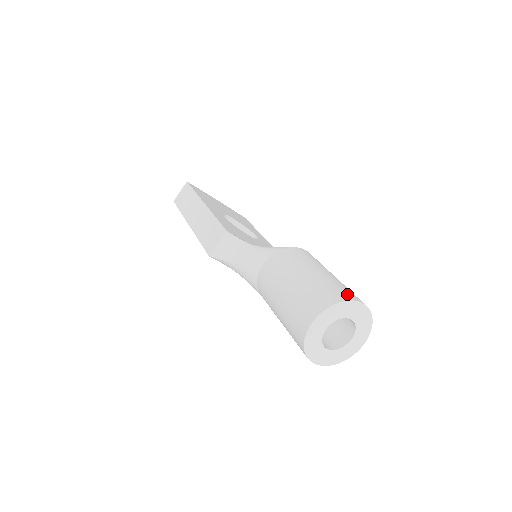
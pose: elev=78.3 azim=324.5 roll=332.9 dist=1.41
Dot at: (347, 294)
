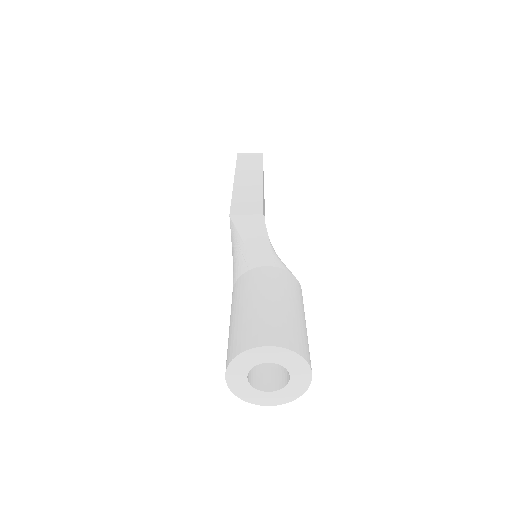
Dot at: (309, 356)
